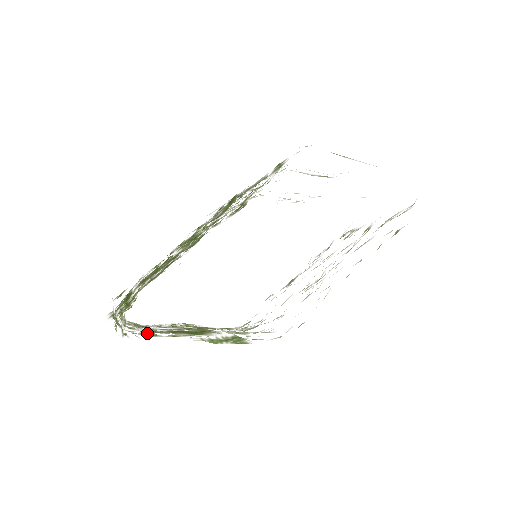
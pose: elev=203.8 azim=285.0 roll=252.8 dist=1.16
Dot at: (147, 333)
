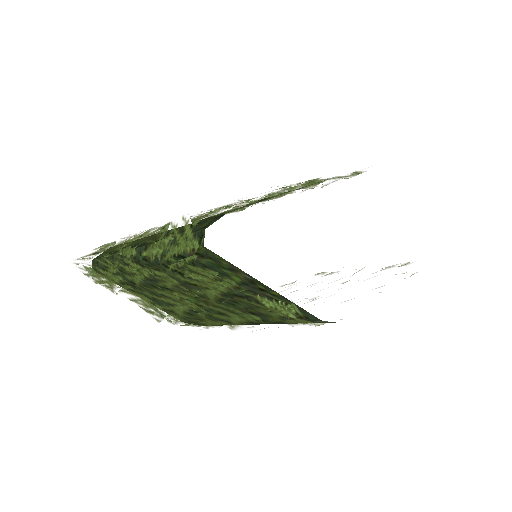
Dot at: (193, 271)
